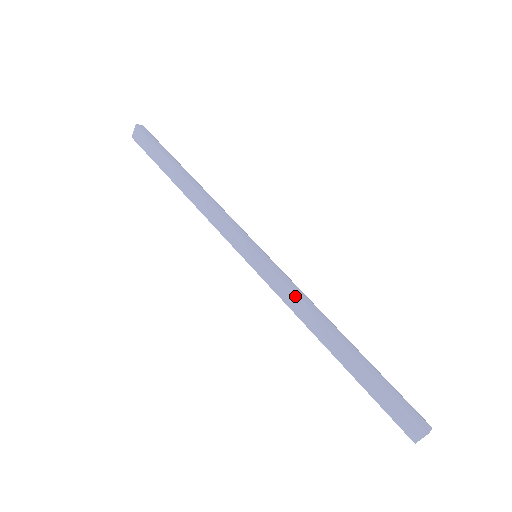
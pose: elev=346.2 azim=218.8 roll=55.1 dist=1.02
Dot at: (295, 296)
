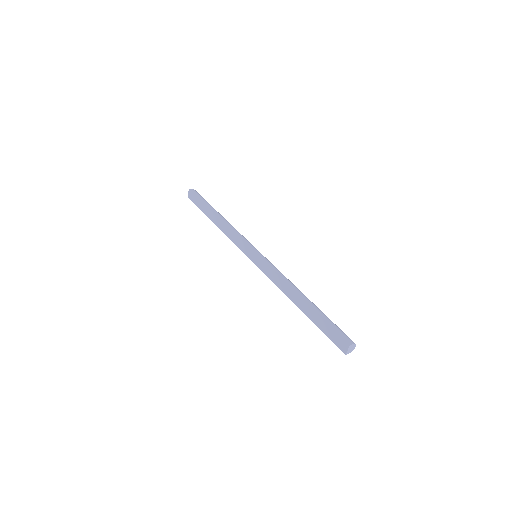
Dot at: (276, 276)
